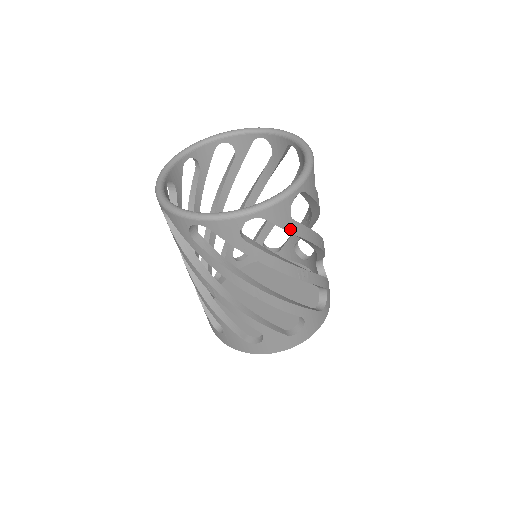
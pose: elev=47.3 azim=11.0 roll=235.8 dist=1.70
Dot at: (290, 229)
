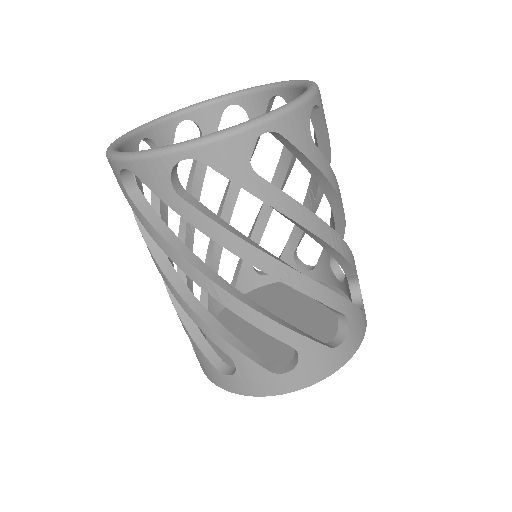
Dot at: (313, 159)
